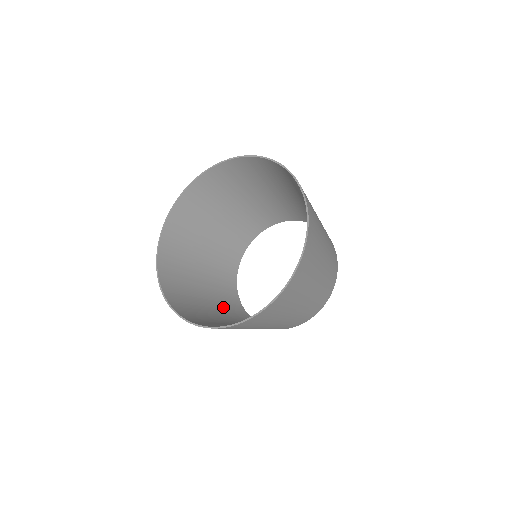
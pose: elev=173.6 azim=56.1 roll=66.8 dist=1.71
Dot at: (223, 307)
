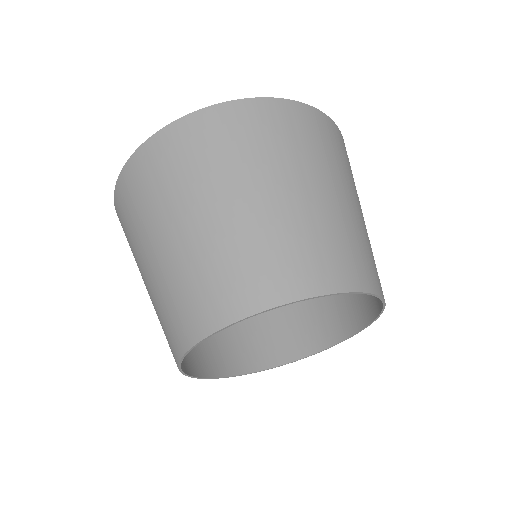
Dot at: occluded
